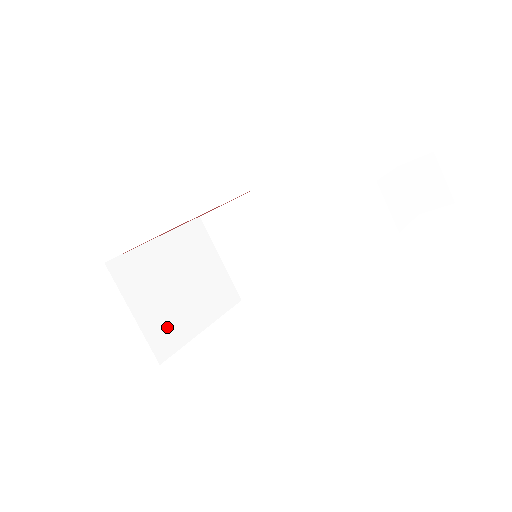
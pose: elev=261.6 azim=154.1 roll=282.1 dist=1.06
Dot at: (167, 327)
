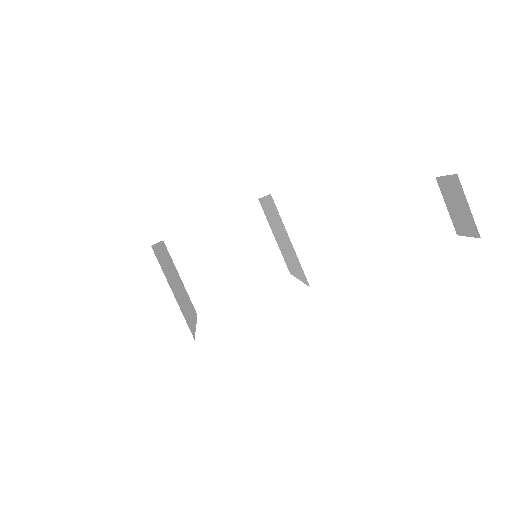
Dot at: (208, 289)
